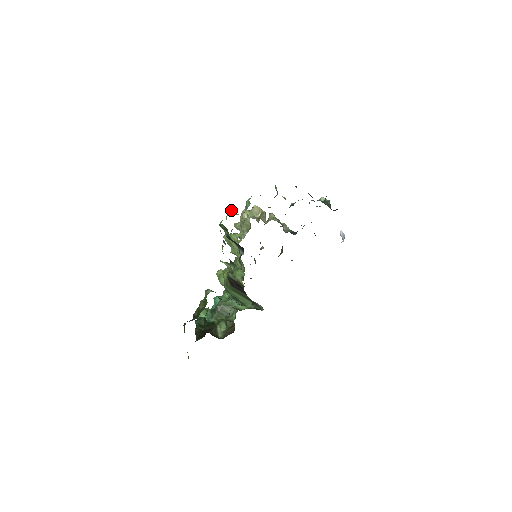
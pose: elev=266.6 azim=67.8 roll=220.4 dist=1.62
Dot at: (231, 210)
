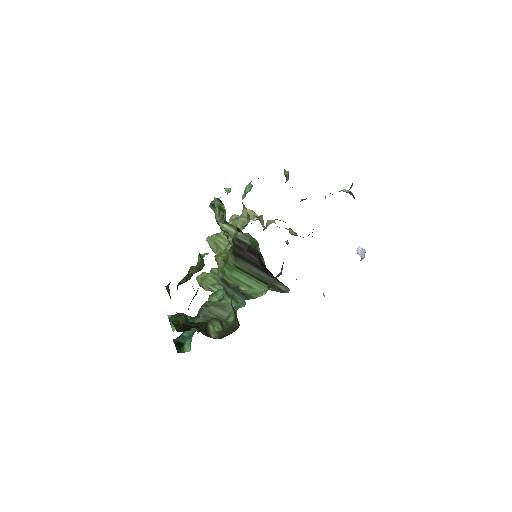
Dot at: (227, 188)
